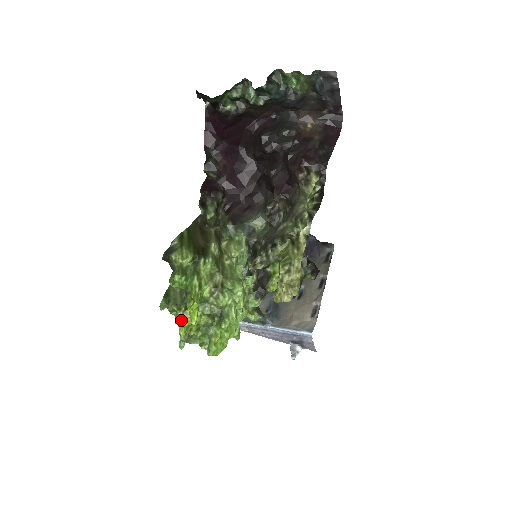
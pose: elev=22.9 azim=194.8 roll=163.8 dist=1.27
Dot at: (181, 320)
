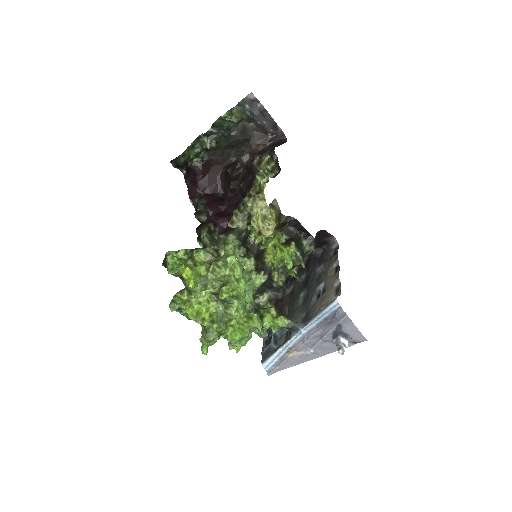
Dot at: (186, 303)
